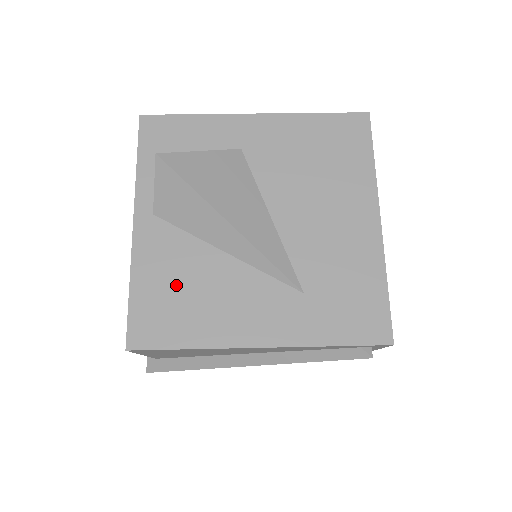
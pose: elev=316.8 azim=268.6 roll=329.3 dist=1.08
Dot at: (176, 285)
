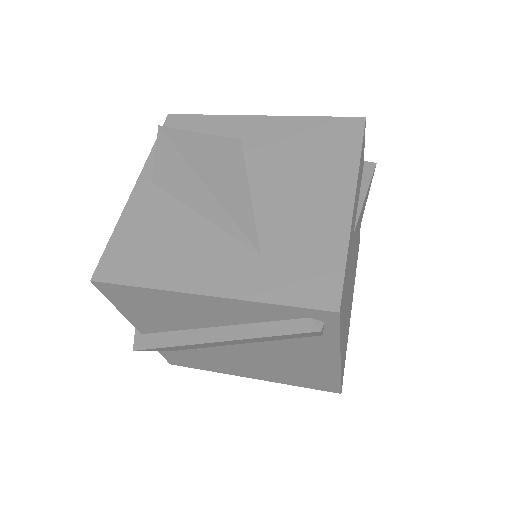
Dot at: (150, 235)
